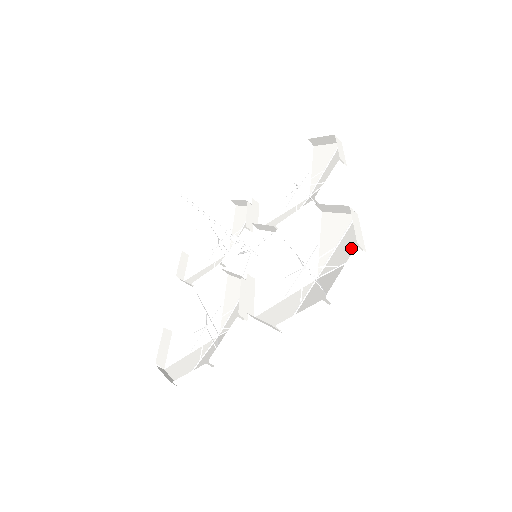
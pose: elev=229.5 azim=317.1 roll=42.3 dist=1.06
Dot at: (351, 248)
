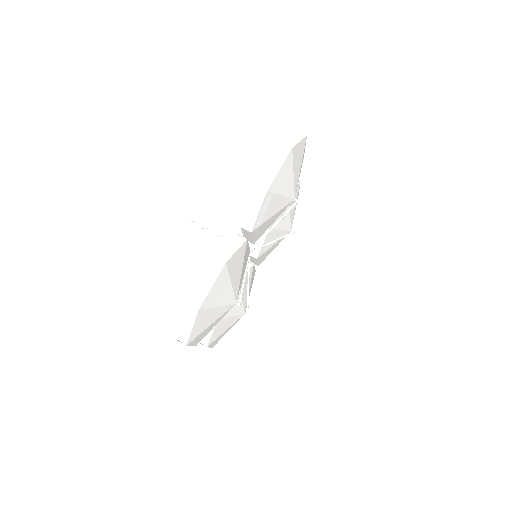
Dot at: occluded
